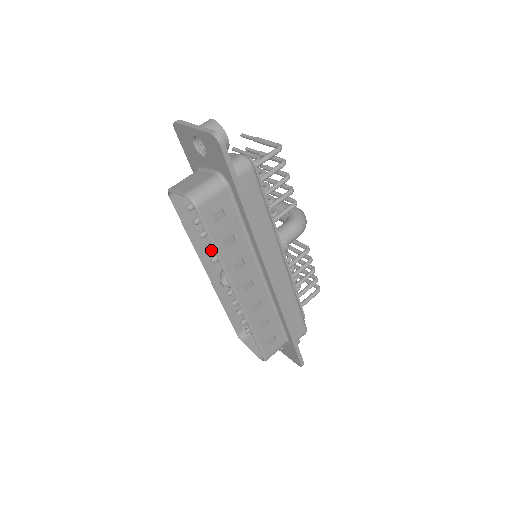
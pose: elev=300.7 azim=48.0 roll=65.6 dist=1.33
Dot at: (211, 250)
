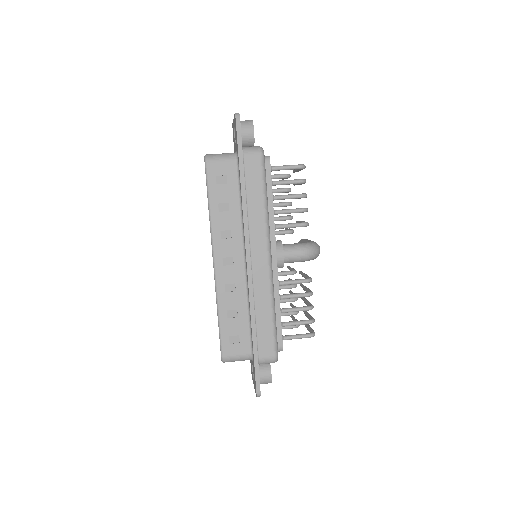
Dot at: occluded
